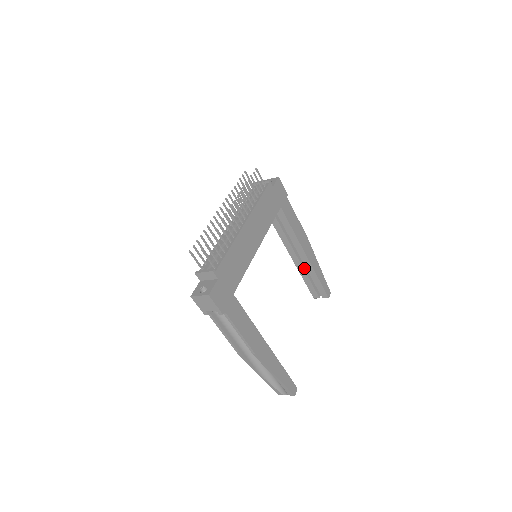
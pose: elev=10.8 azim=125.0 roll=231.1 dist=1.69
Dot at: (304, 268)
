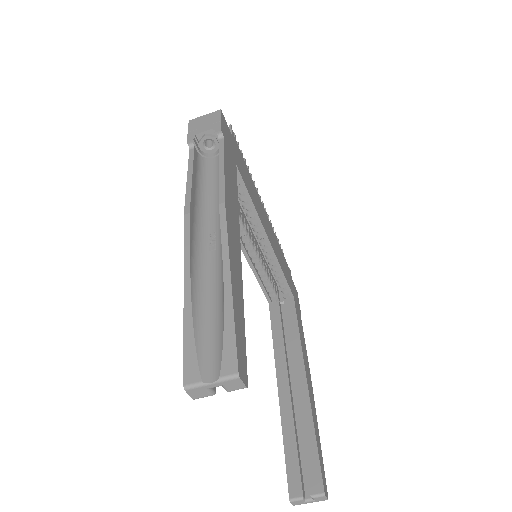
Dot at: (293, 412)
